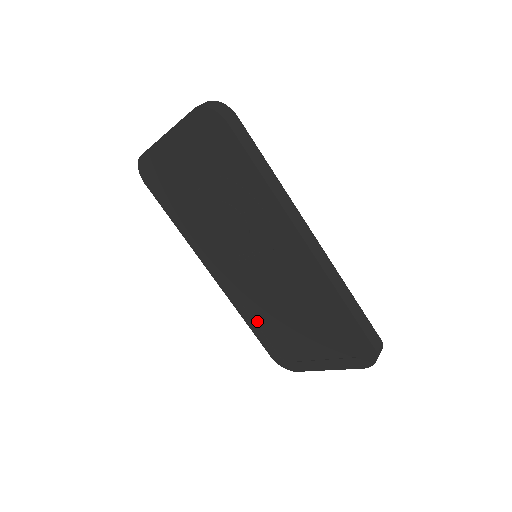
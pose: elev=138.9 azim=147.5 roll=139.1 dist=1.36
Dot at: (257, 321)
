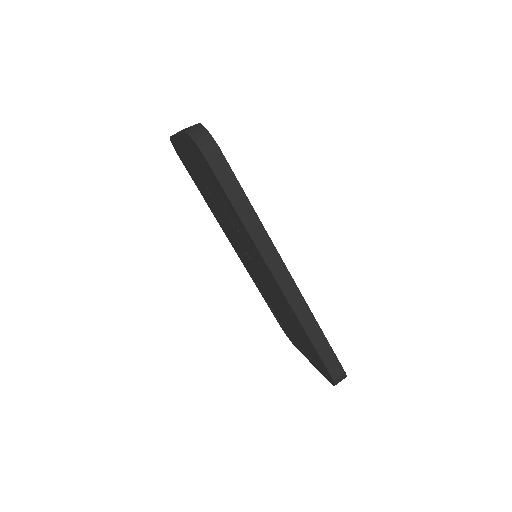
Dot at: (266, 298)
